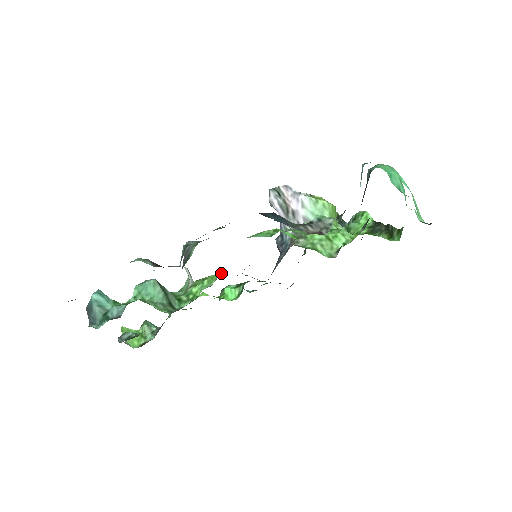
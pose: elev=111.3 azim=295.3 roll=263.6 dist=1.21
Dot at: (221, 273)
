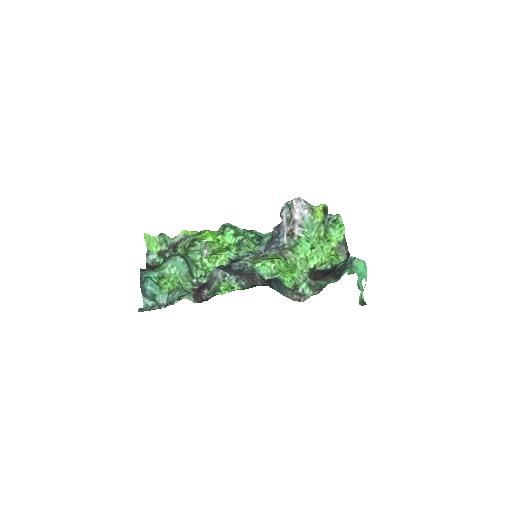
Dot at: (229, 259)
